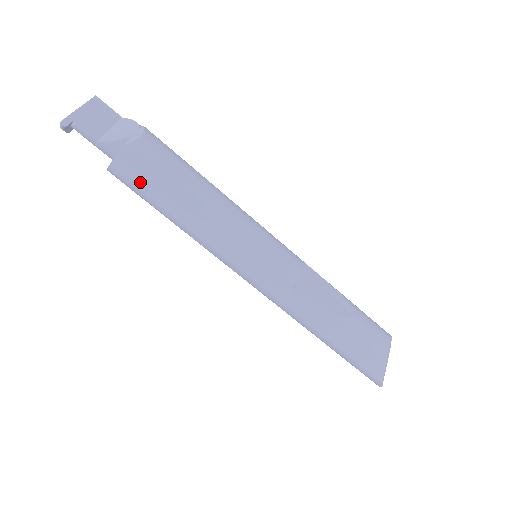
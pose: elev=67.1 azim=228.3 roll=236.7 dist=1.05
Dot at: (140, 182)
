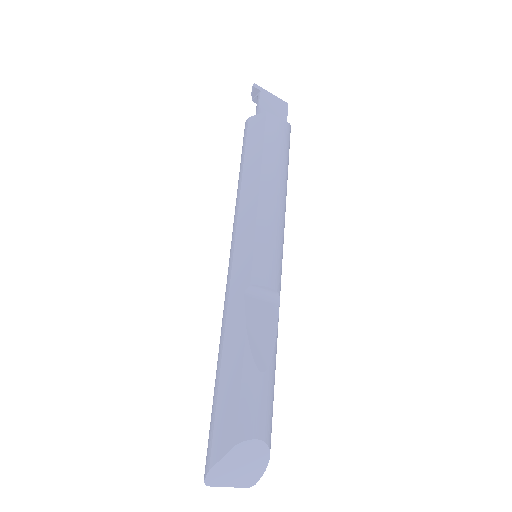
Dot at: (251, 137)
